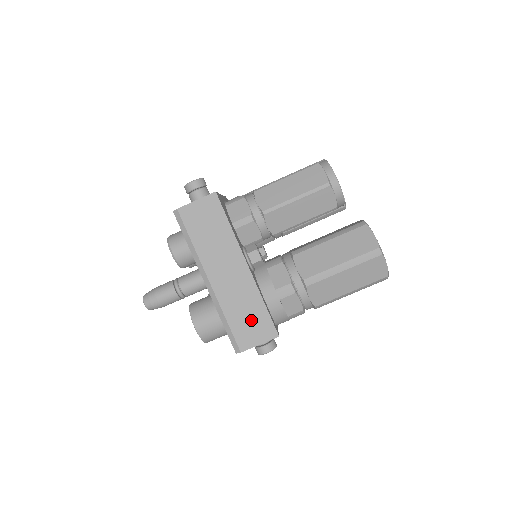
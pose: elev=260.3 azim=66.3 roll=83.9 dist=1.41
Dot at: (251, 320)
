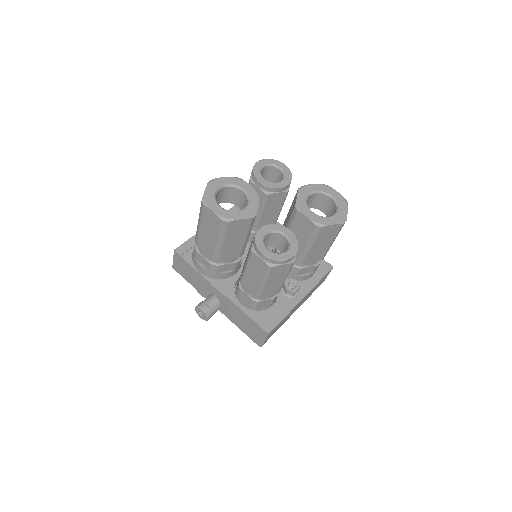
Dot at: occluded
